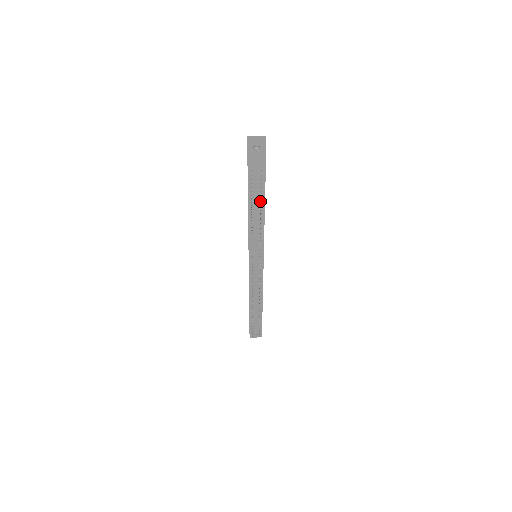
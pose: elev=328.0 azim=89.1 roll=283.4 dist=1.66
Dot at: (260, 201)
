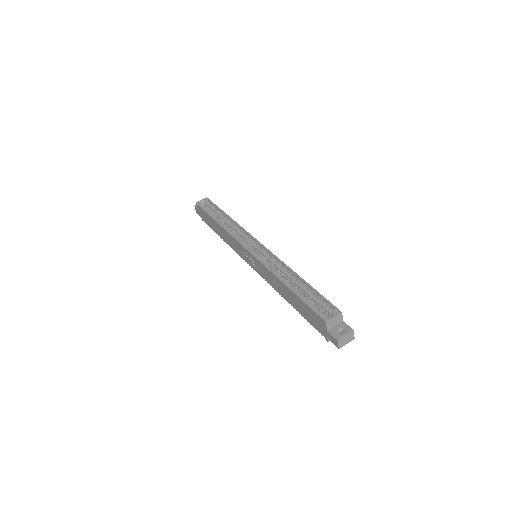
Dot at: occluded
